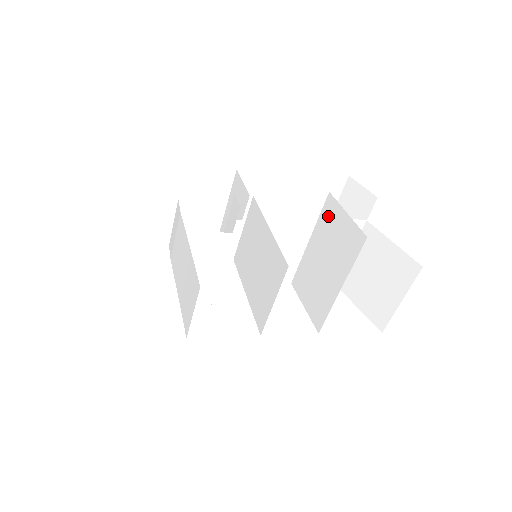
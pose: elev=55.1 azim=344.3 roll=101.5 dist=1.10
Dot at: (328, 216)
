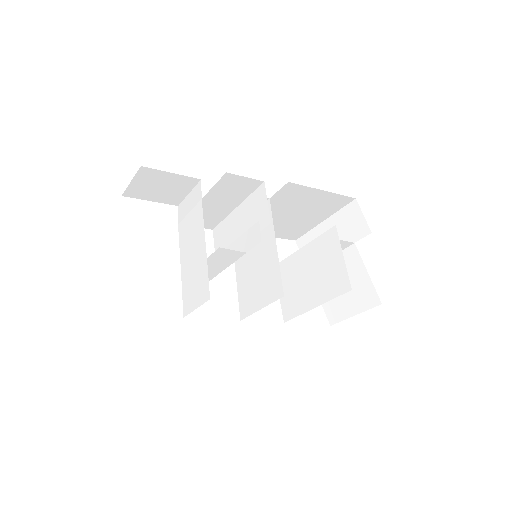
Dot at: (327, 244)
